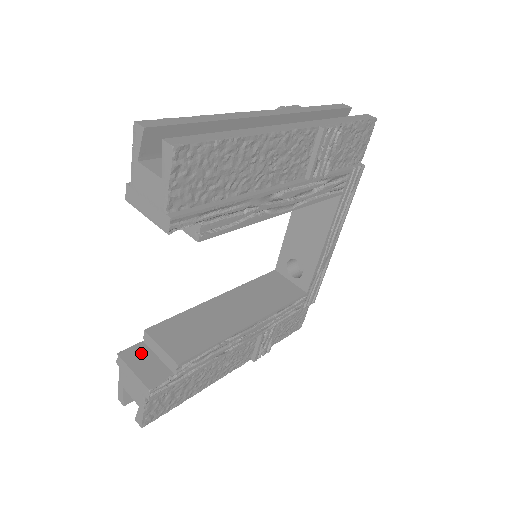
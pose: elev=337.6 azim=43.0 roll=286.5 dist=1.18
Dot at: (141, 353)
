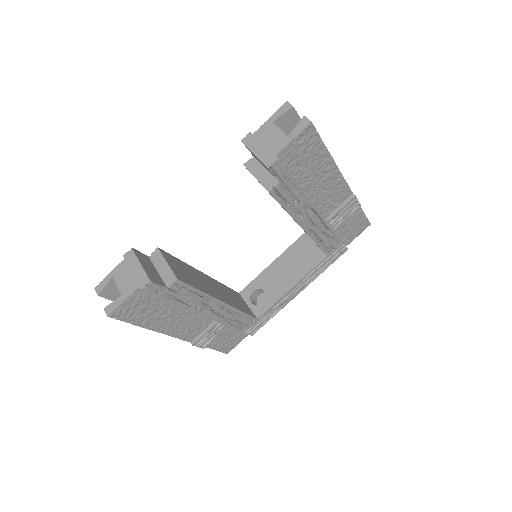
Dot at: (147, 260)
